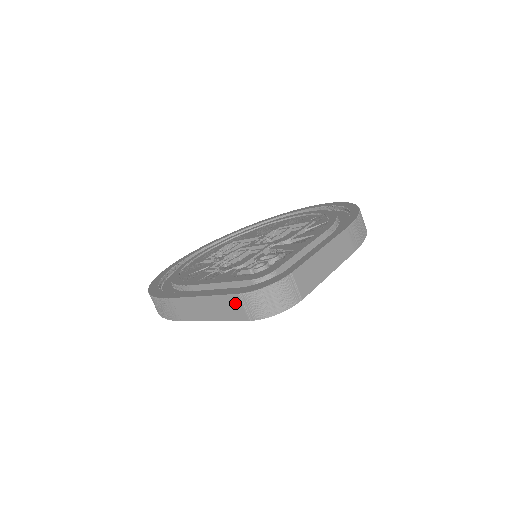
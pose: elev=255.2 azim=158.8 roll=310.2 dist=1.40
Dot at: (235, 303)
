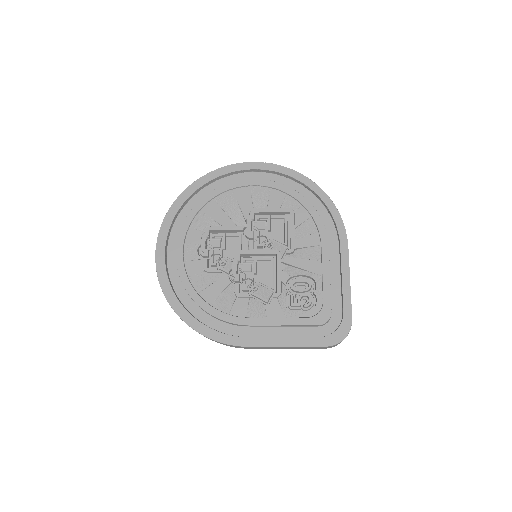
Dot at: occluded
